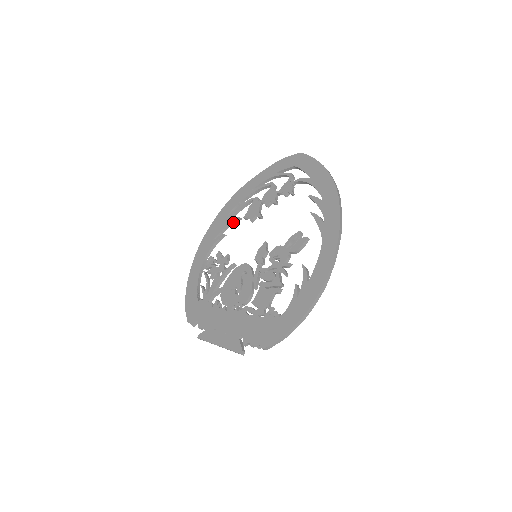
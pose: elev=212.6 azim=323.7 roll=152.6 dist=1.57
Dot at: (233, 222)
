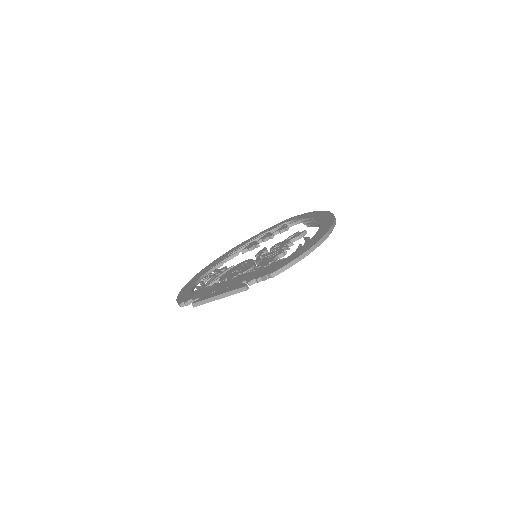
Dot at: (230, 257)
